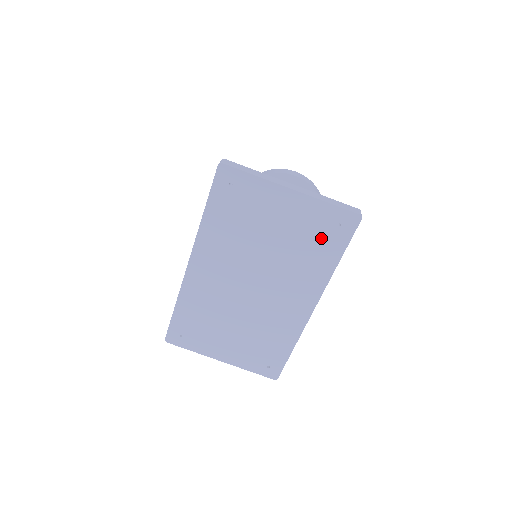
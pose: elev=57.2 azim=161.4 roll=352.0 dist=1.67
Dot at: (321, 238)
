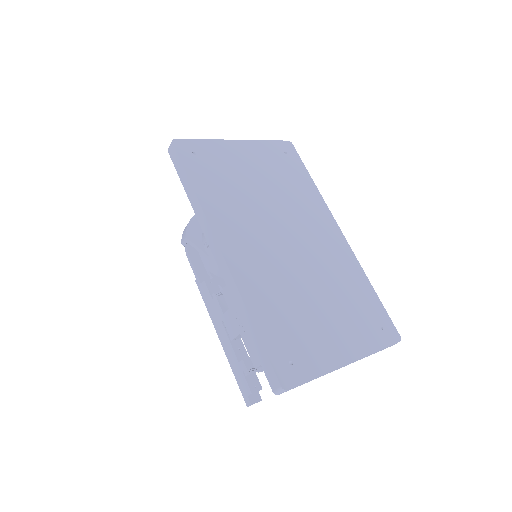
Dot at: (286, 168)
